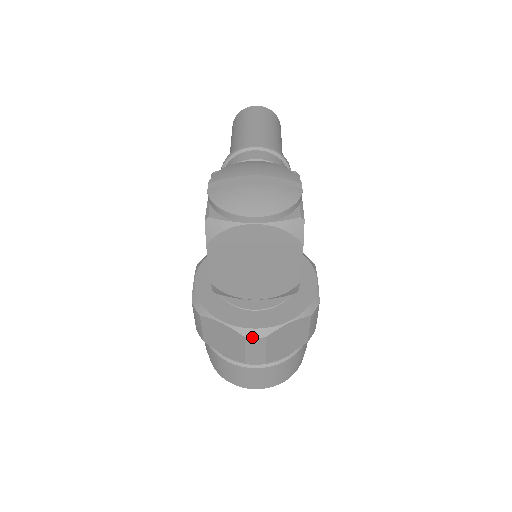
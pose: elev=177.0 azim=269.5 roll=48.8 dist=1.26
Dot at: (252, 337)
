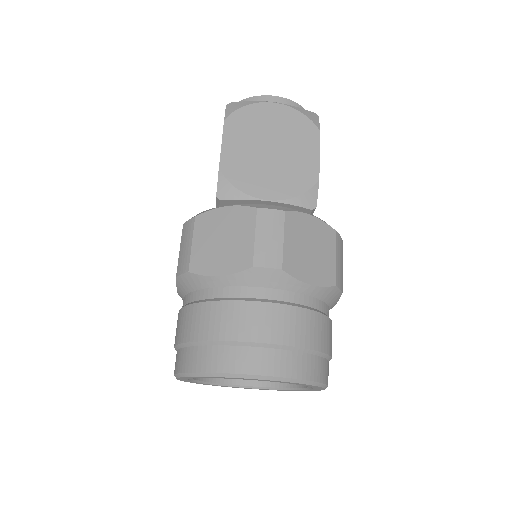
Dot at: (267, 208)
